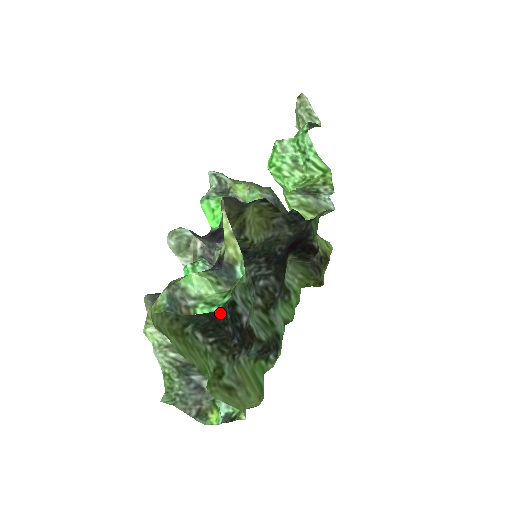
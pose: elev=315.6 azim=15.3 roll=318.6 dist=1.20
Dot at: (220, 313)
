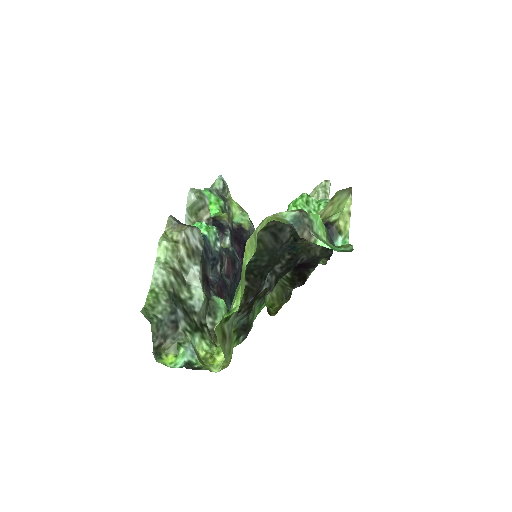
Dot at: occluded
